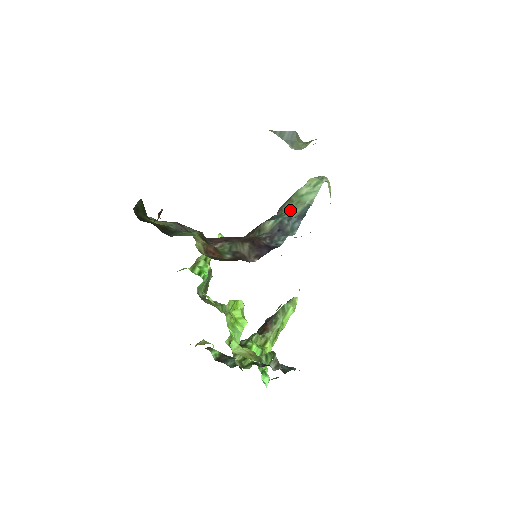
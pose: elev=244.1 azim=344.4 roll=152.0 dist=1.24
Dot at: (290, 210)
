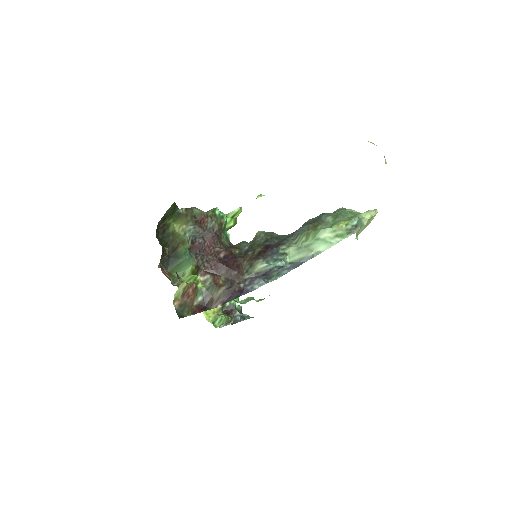
Dot at: (296, 250)
